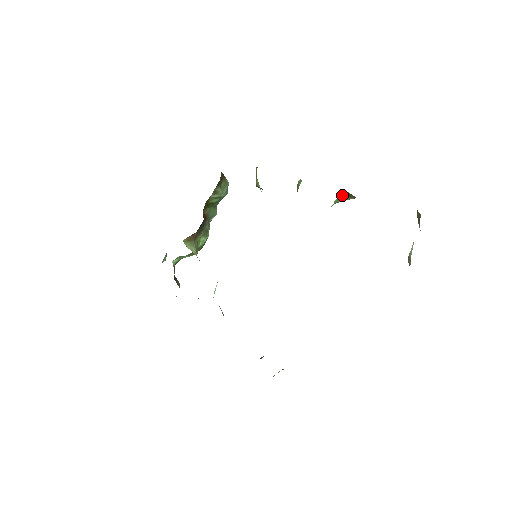
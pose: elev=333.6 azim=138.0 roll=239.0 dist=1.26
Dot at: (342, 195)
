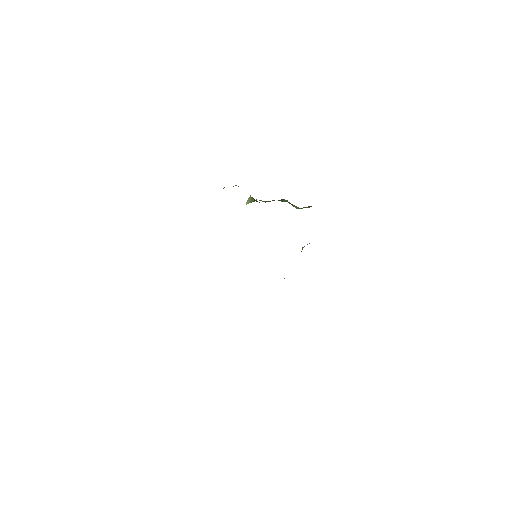
Dot at: occluded
